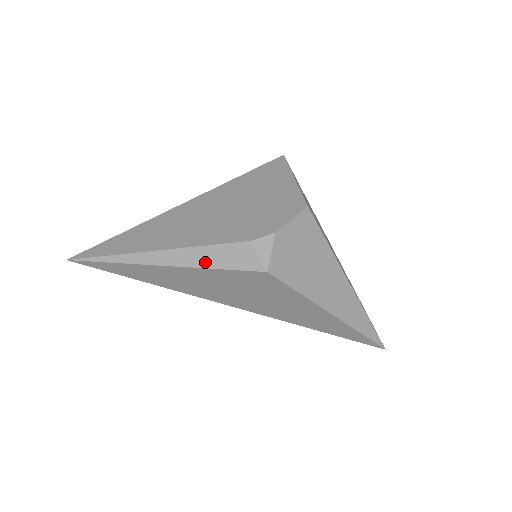
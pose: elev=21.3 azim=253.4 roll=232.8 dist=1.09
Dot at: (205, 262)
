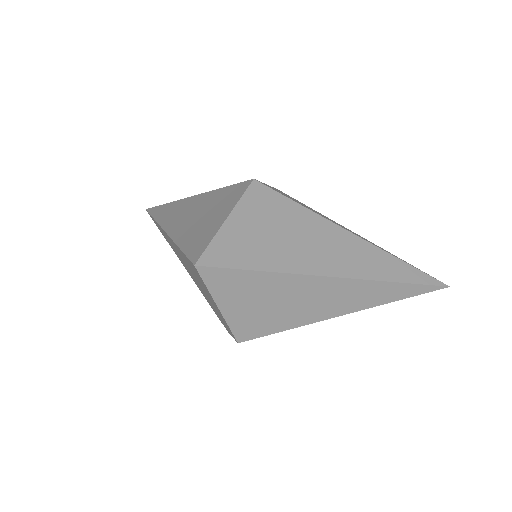
Dot at: occluded
